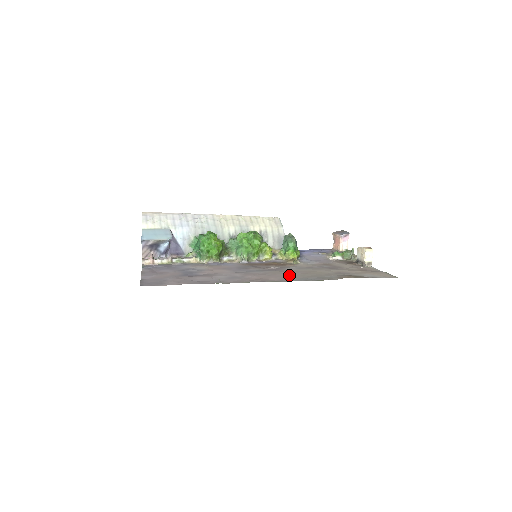
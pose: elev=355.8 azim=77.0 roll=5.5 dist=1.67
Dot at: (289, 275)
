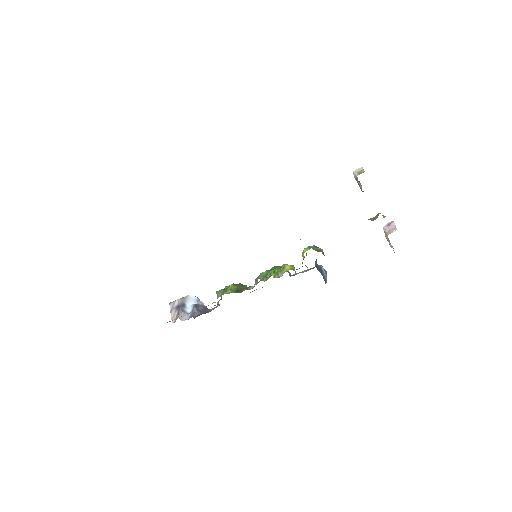
Dot at: occluded
